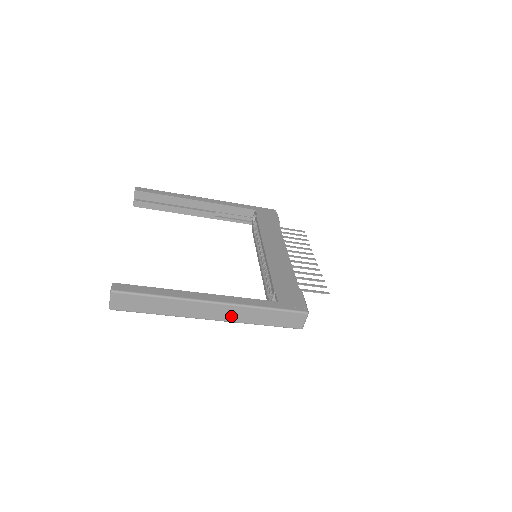
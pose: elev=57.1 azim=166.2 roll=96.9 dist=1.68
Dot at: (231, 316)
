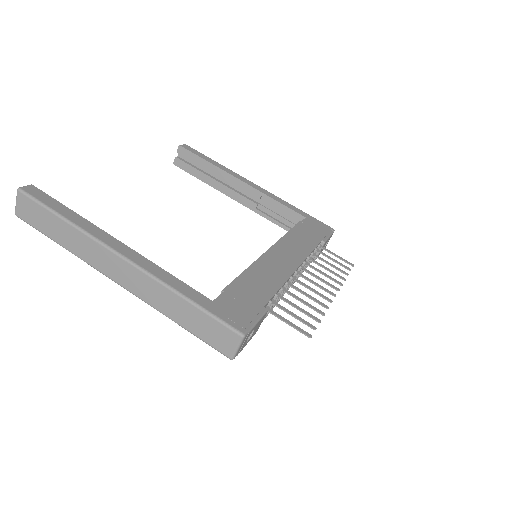
Dot at: (141, 289)
